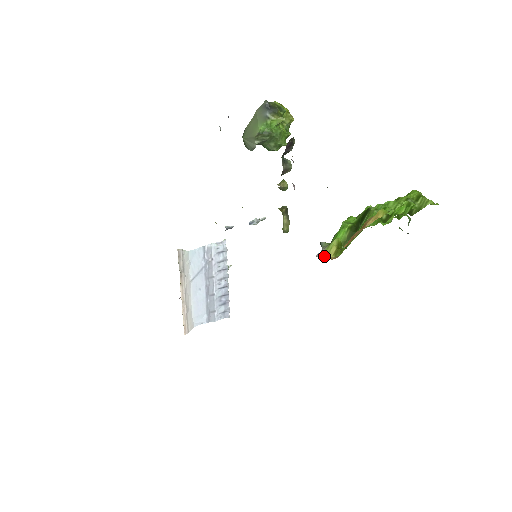
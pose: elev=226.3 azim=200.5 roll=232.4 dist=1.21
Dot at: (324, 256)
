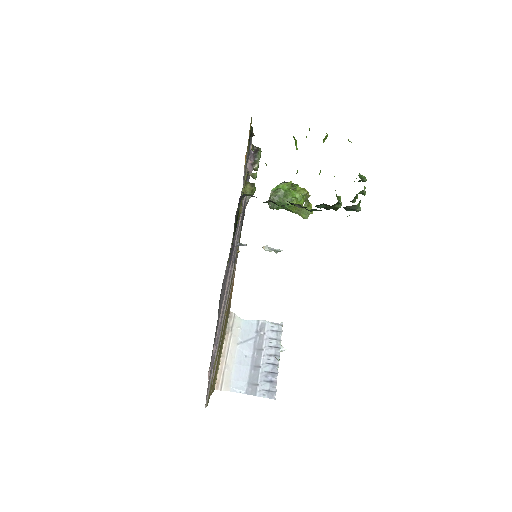
Dot at: occluded
